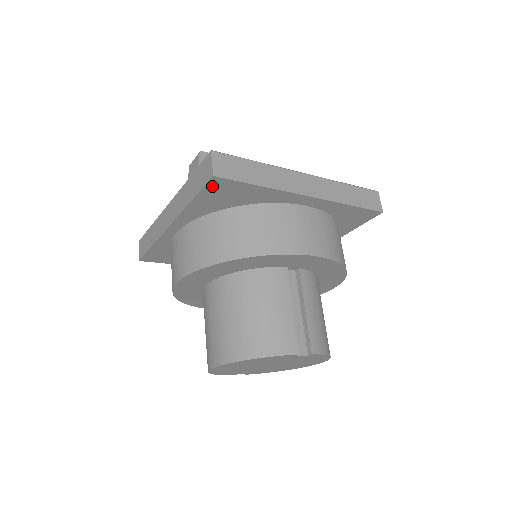
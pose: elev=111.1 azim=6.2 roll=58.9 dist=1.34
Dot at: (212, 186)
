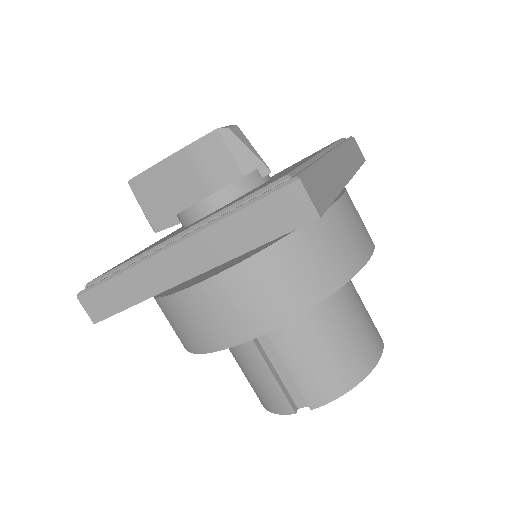
Dot at: occluded
